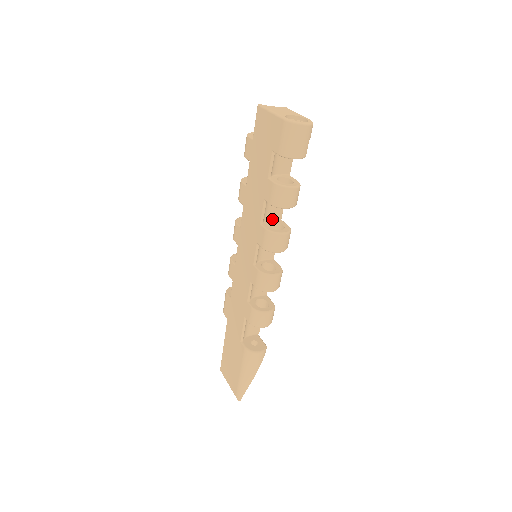
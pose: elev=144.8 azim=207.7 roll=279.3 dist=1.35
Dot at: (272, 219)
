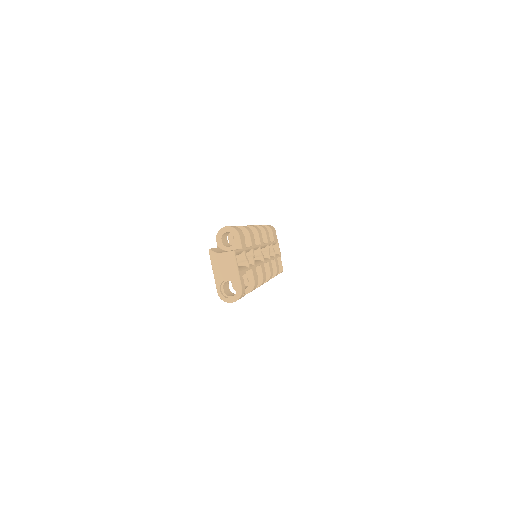
Dot at: occluded
